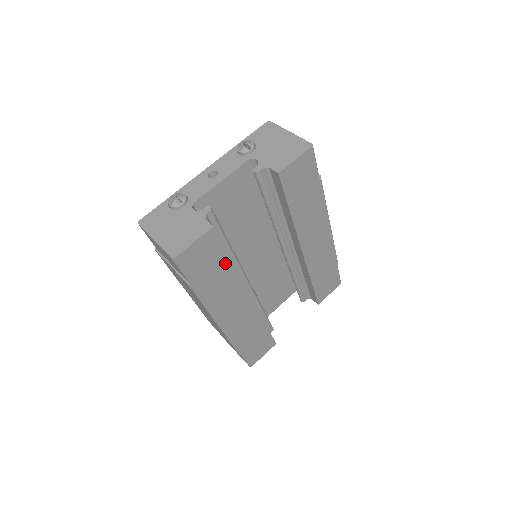
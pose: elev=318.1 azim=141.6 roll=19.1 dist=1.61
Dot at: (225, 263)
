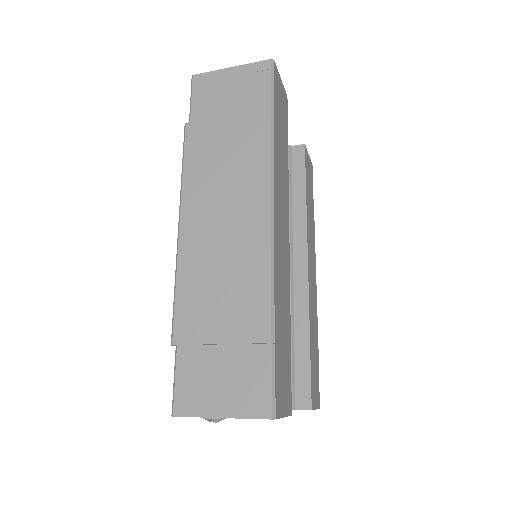
Dot at: (286, 146)
